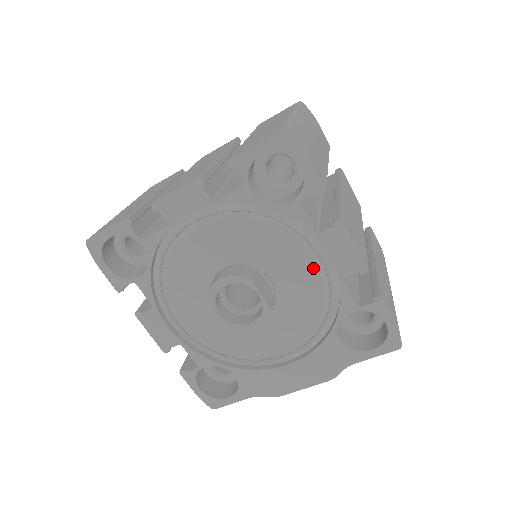
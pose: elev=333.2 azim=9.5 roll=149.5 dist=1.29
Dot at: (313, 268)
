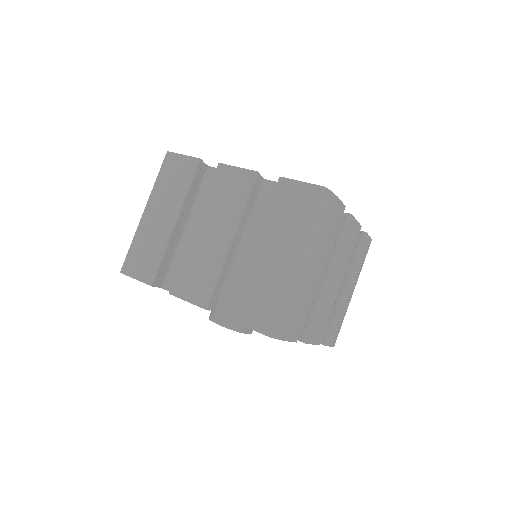
Dot at: occluded
